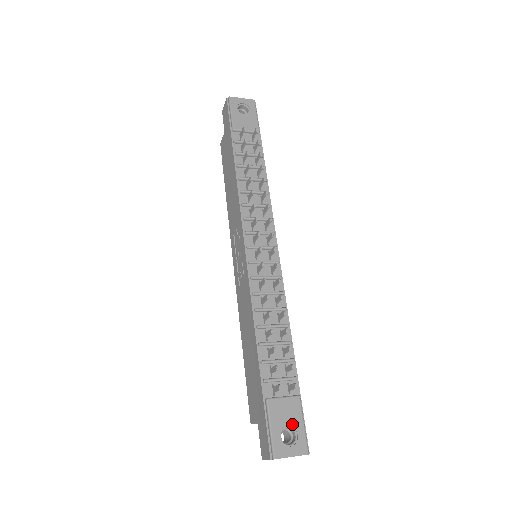
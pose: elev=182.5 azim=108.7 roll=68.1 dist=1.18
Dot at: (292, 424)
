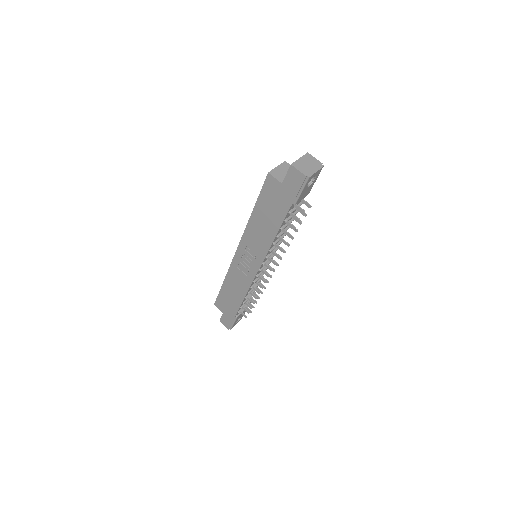
Dot at: occluded
